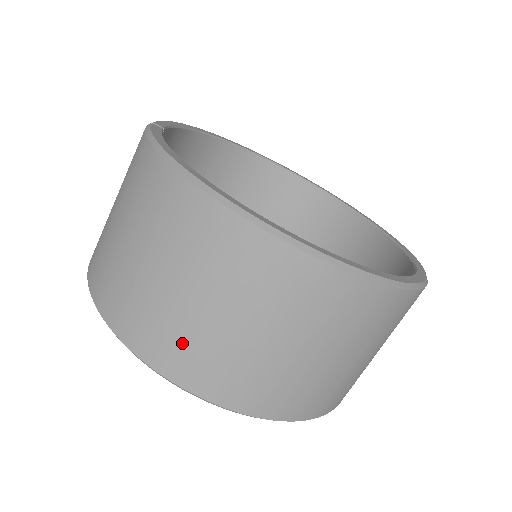
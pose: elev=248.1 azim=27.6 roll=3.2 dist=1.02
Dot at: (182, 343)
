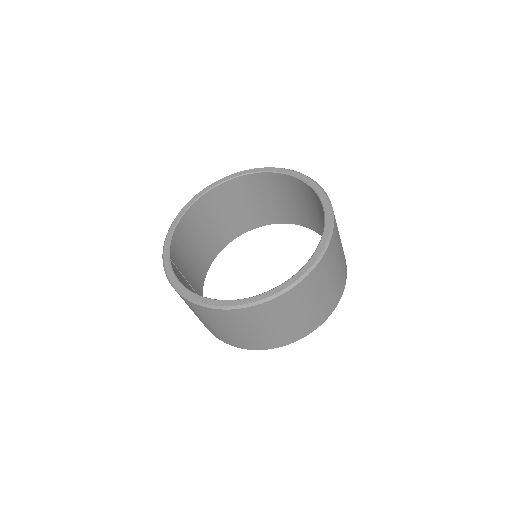
Dot at: (252, 341)
